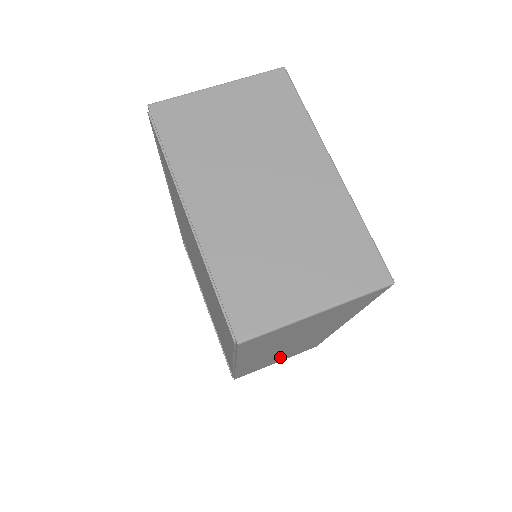
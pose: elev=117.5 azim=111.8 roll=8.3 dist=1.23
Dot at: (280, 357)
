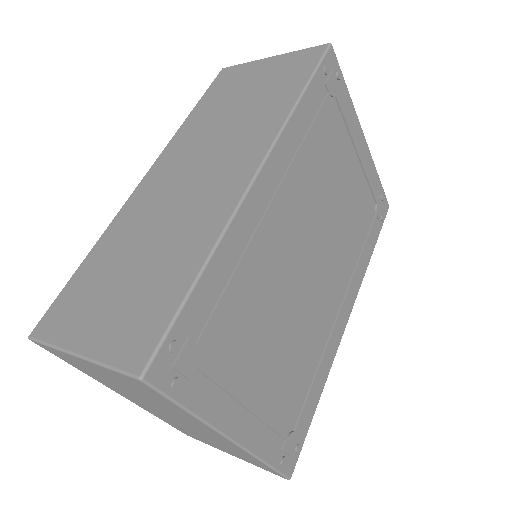
Dot at: (130, 273)
